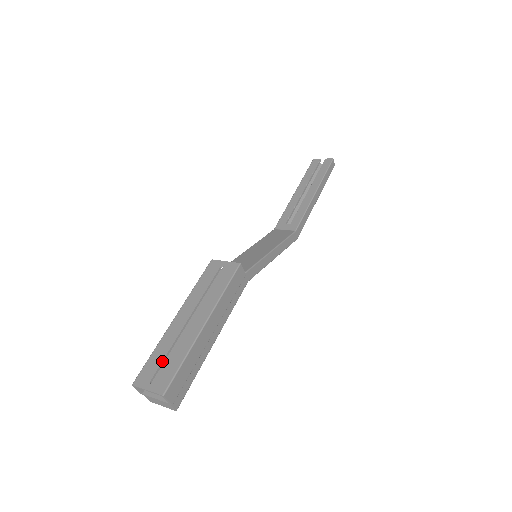
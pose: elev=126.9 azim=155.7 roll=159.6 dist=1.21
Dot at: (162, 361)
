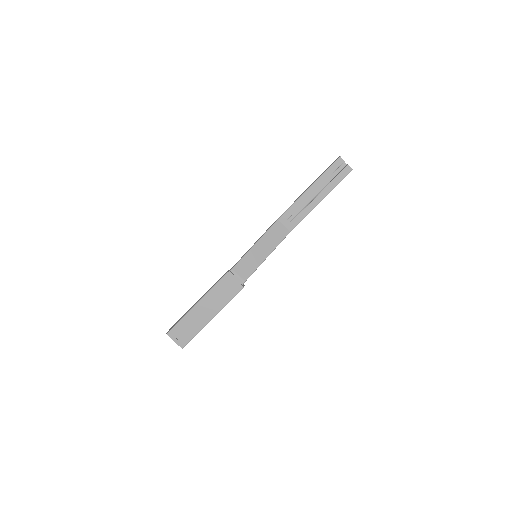
Dot at: occluded
